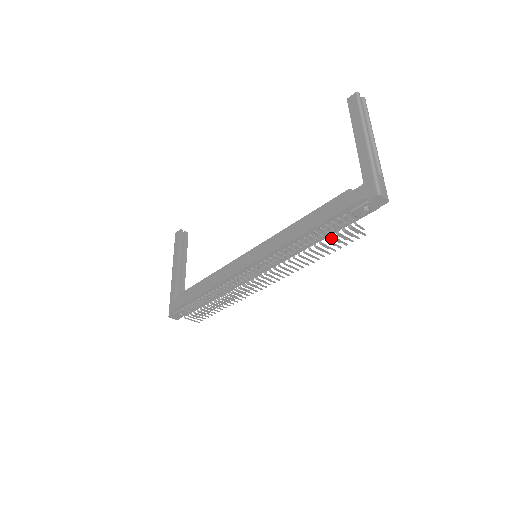
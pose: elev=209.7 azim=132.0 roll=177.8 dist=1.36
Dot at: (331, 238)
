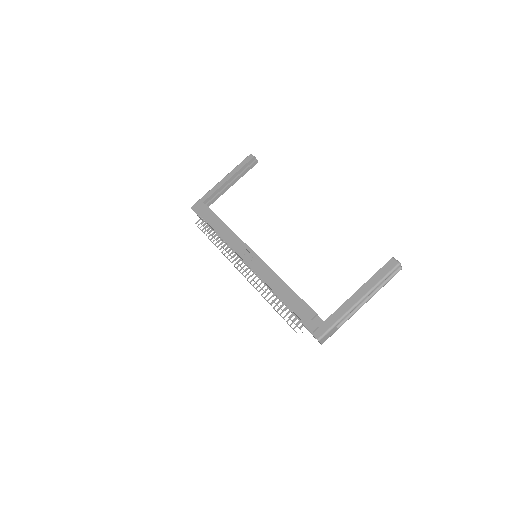
Dot at: occluded
